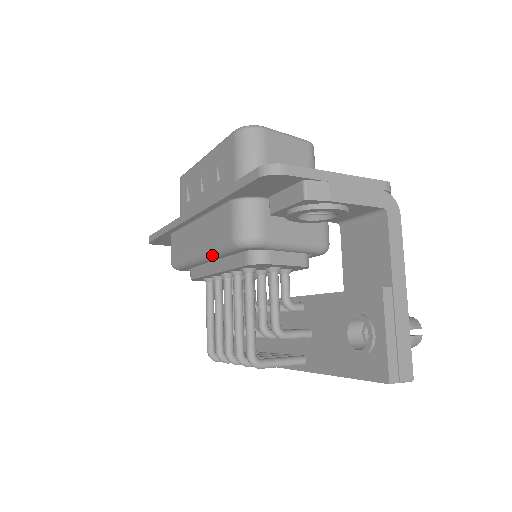
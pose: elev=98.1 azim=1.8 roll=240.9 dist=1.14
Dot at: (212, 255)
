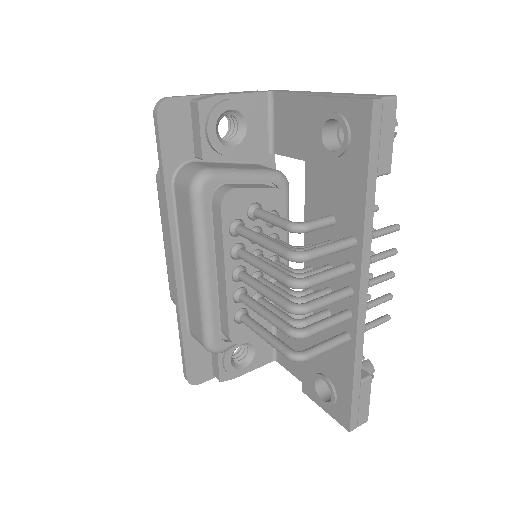
Dot at: (201, 247)
